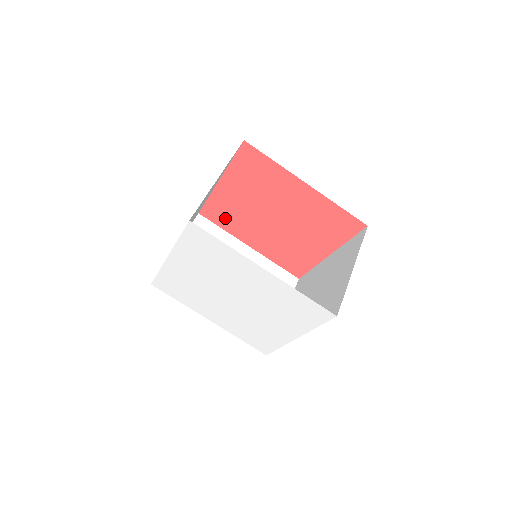
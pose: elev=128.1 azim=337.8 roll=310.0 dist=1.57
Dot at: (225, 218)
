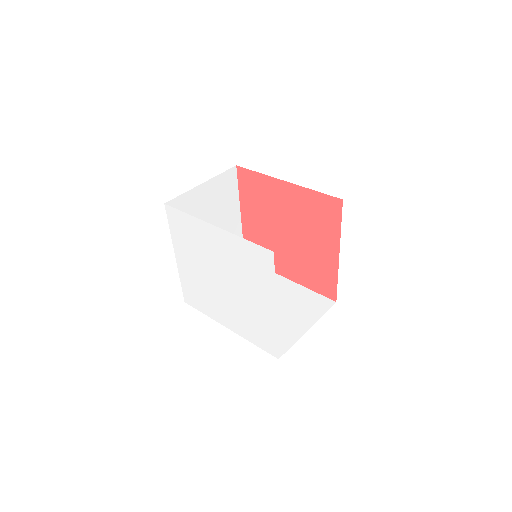
Dot at: occluded
